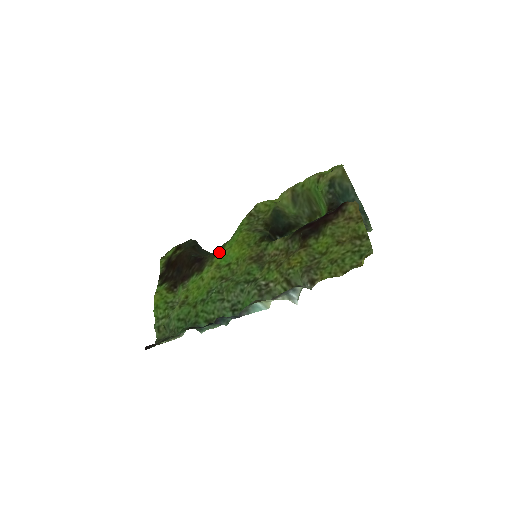
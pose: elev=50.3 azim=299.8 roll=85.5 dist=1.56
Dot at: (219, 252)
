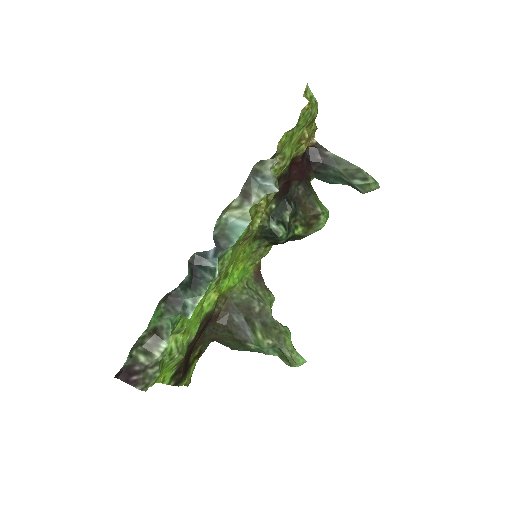
Dot at: (223, 291)
